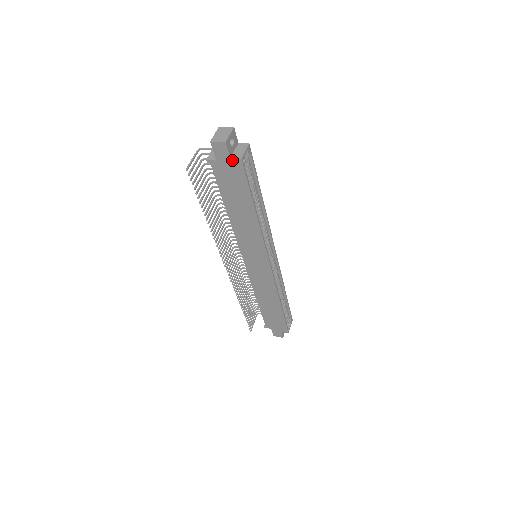
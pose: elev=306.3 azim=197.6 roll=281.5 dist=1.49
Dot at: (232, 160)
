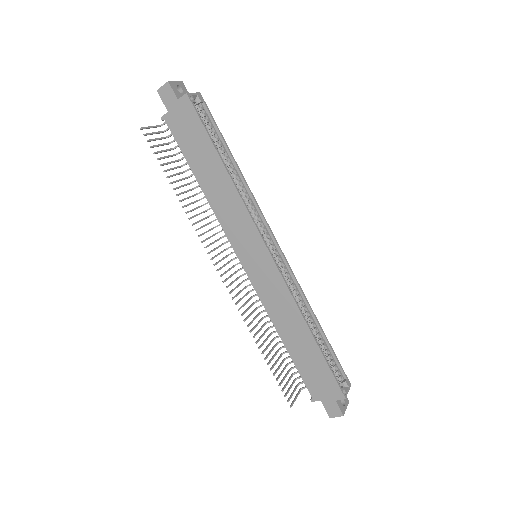
Dot at: (180, 101)
